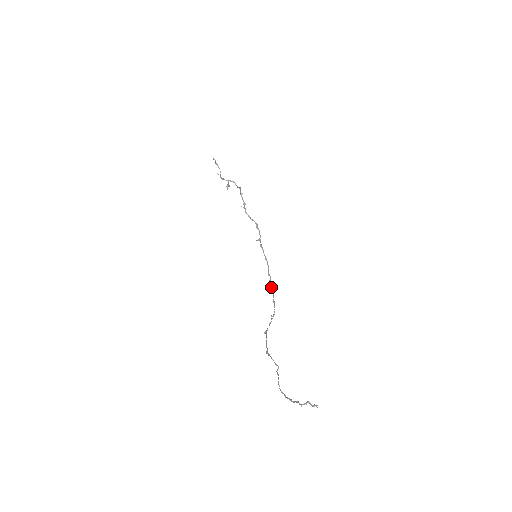
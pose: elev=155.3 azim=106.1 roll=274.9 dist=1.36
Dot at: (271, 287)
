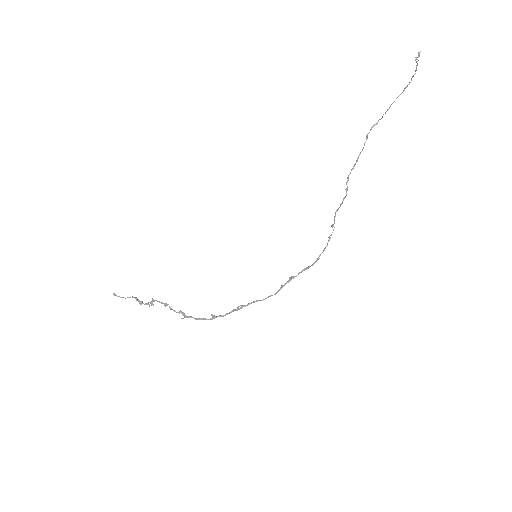
Dot at: (298, 274)
